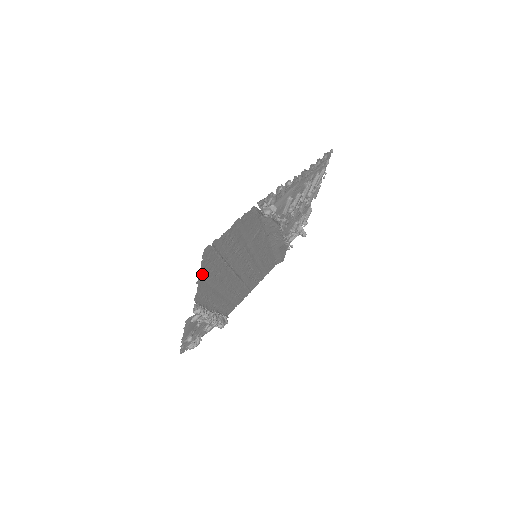
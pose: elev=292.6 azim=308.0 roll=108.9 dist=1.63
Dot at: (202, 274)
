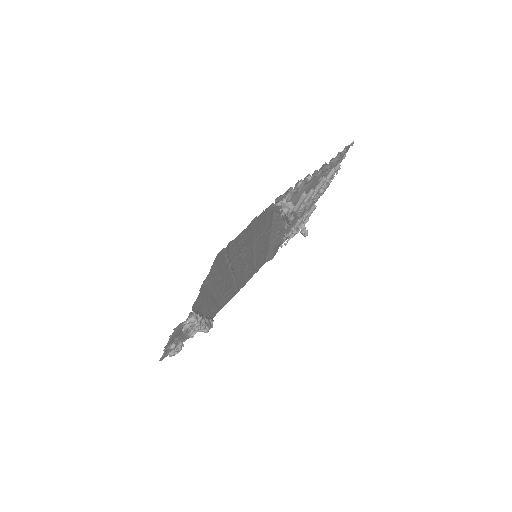
Dot at: (207, 280)
